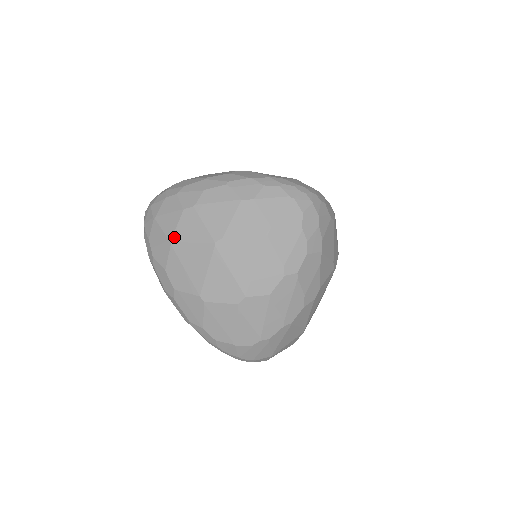
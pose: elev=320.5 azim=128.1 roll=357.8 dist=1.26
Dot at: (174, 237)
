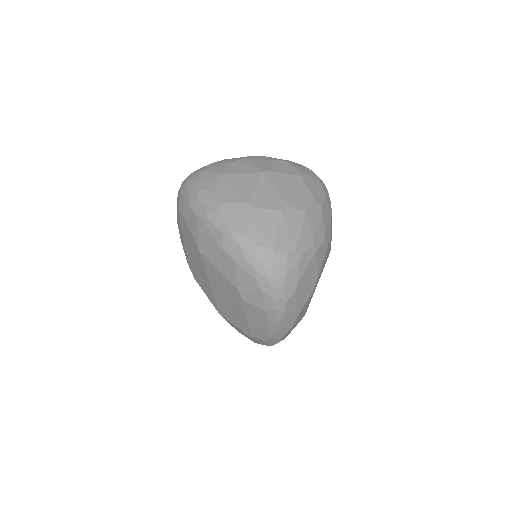
Dot at: (225, 172)
